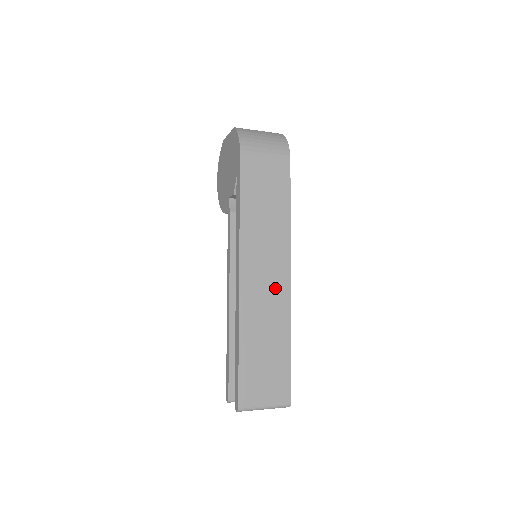
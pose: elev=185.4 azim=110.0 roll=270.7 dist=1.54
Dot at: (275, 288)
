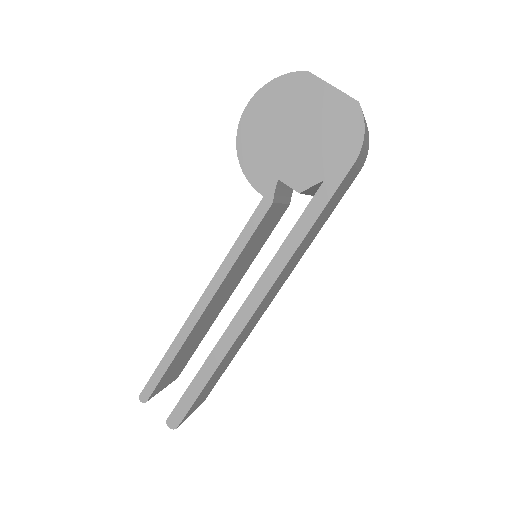
Dot at: (265, 307)
